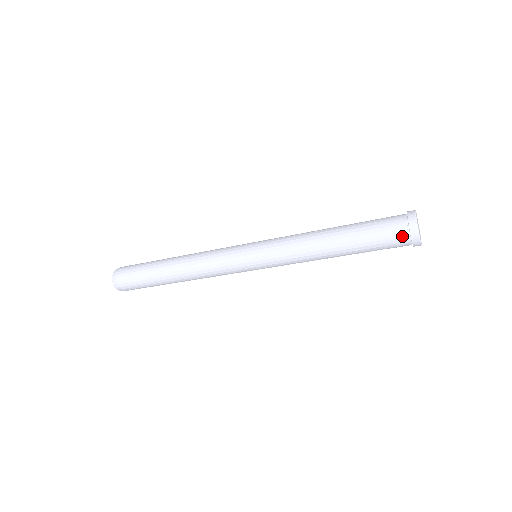
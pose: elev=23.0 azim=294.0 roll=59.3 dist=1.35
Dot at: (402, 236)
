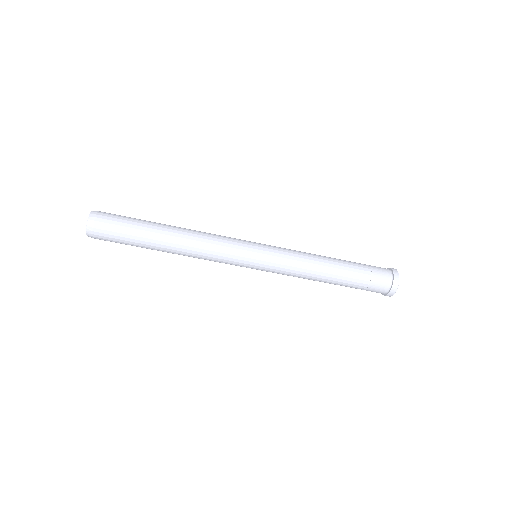
Dot at: (386, 284)
